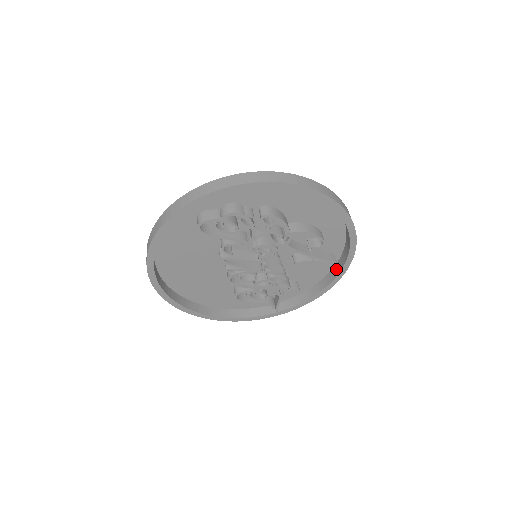
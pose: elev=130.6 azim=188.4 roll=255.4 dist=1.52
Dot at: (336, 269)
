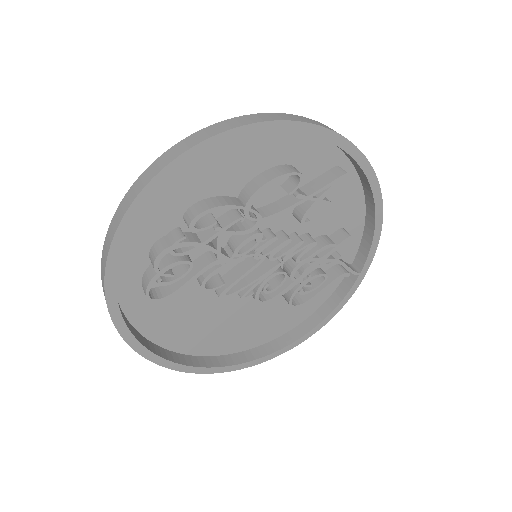
Dot at: (361, 176)
